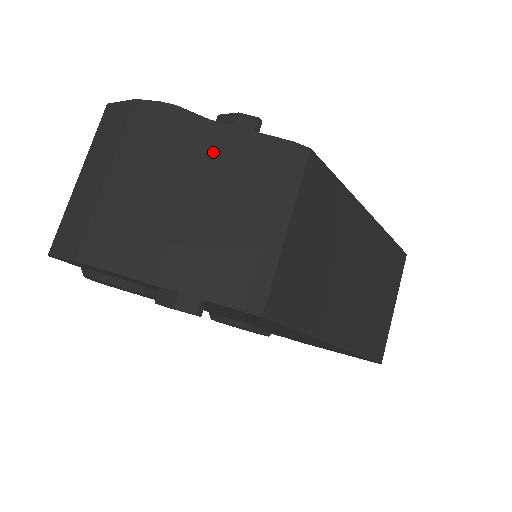
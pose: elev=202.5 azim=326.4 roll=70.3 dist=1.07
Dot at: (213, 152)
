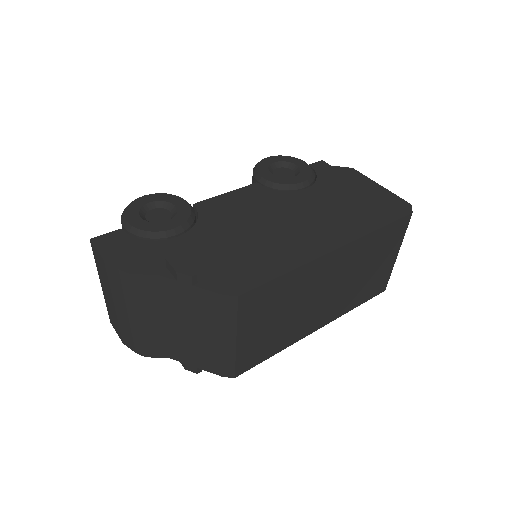
Dot at: (170, 296)
